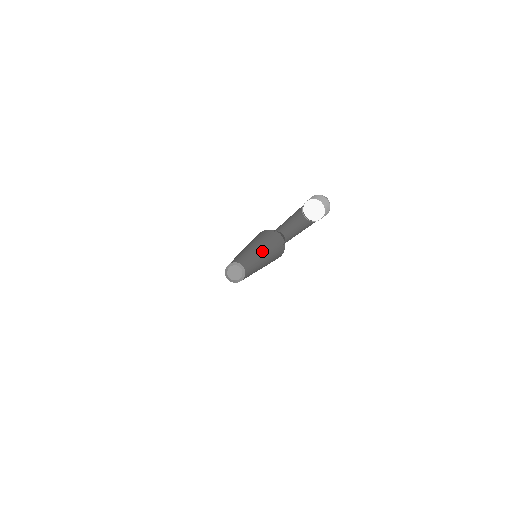
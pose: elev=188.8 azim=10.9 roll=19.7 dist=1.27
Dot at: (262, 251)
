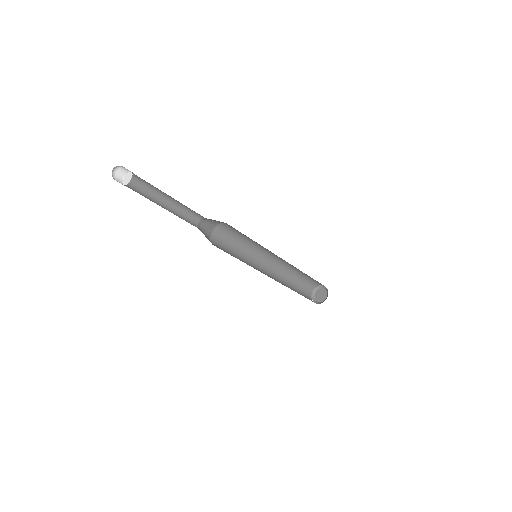
Dot at: occluded
